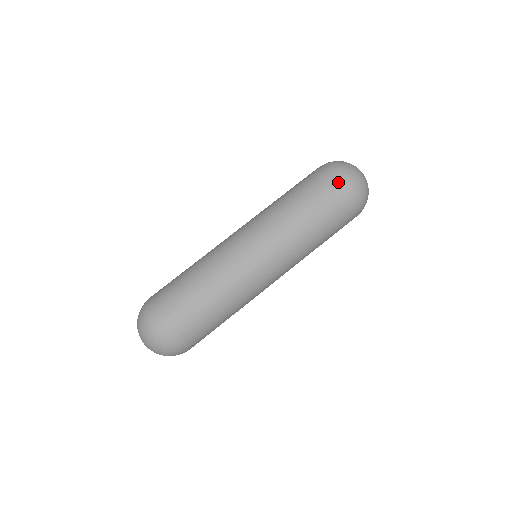
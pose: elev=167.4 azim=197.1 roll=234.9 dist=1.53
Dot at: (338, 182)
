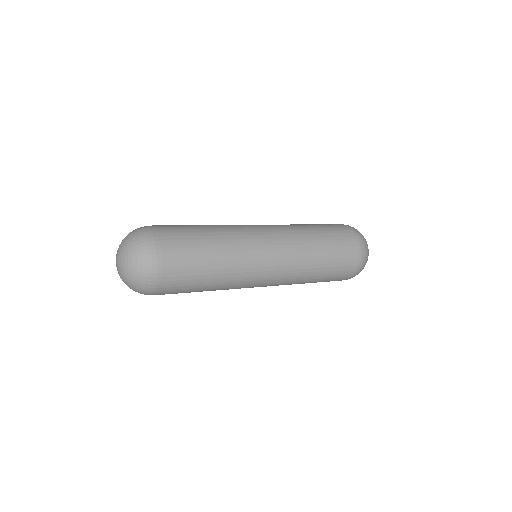
Dot at: (356, 257)
